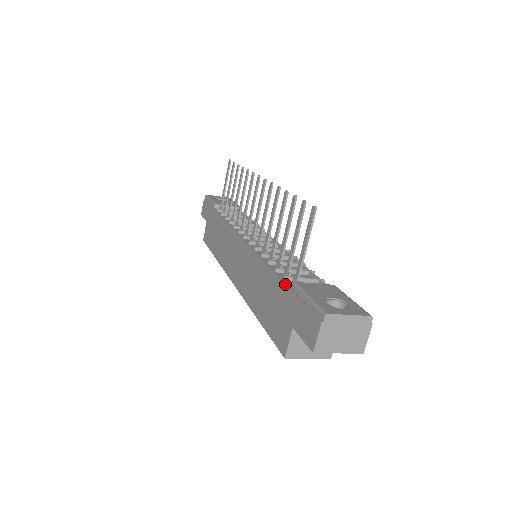
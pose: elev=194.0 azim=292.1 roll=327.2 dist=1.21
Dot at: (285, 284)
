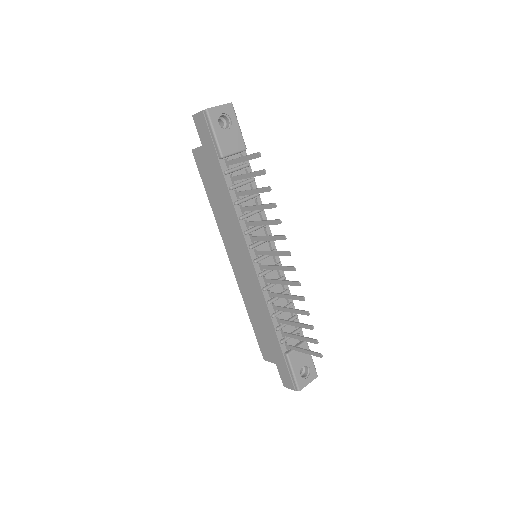
Dot at: (281, 349)
